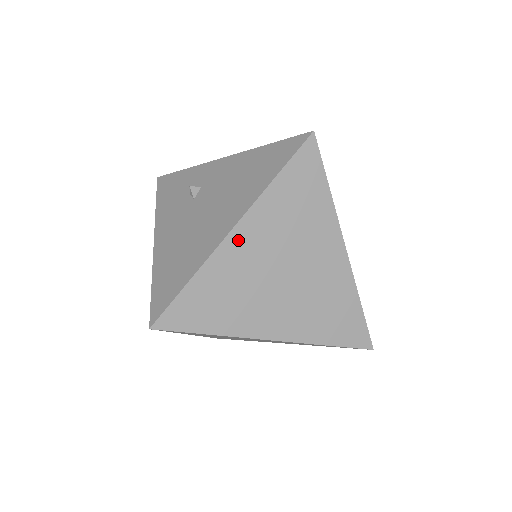
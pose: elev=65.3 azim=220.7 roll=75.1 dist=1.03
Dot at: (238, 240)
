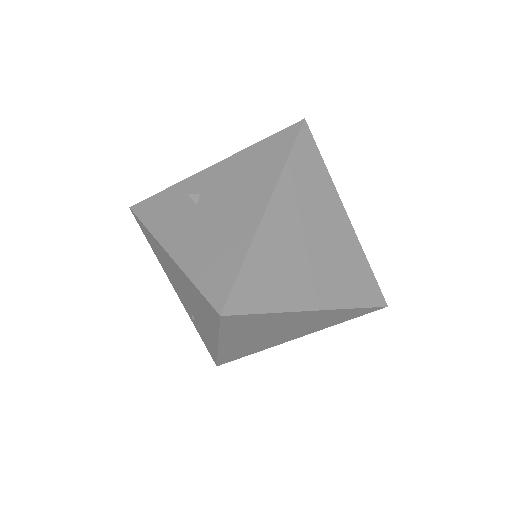
Dot at: (273, 217)
